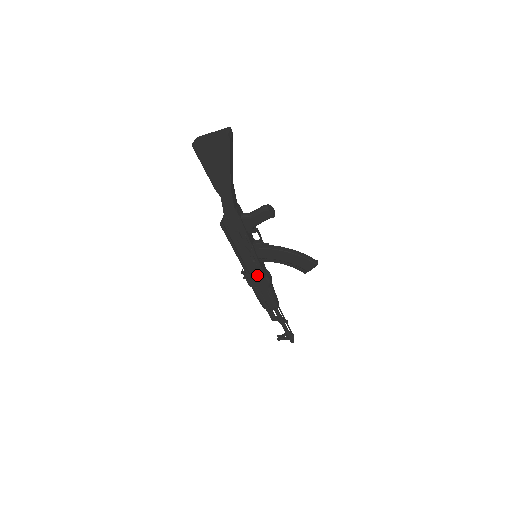
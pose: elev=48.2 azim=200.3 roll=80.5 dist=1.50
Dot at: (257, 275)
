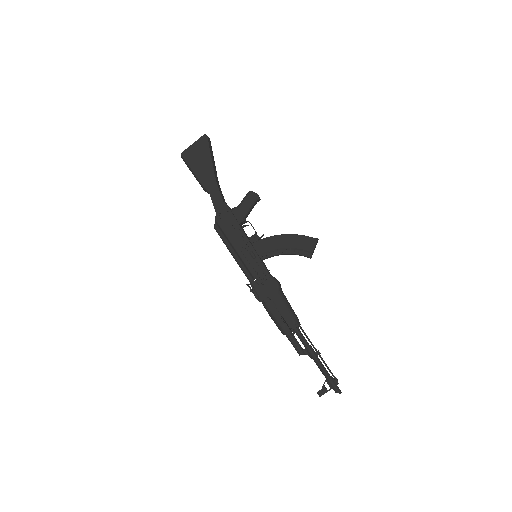
Dot at: (262, 277)
